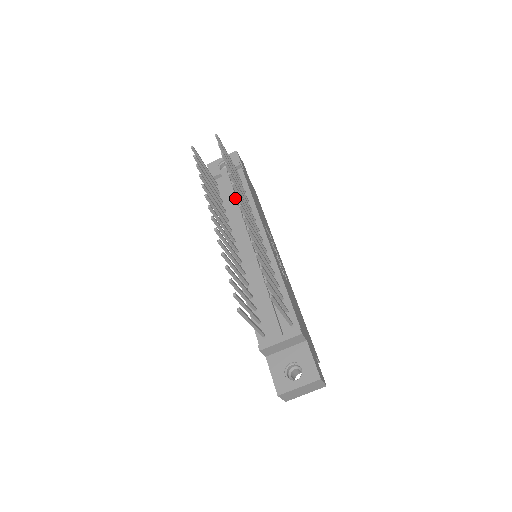
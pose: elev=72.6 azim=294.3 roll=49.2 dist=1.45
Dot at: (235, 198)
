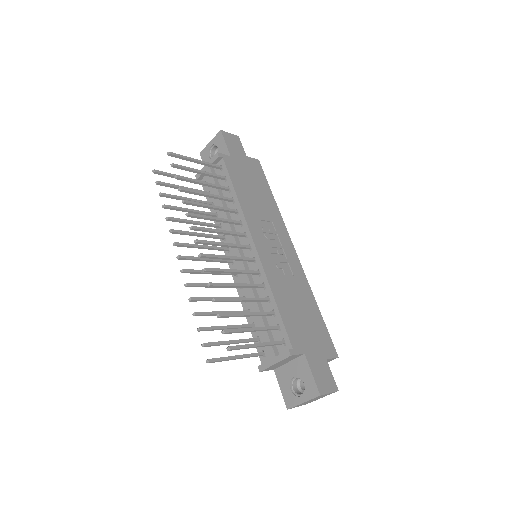
Dot at: (220, 200)
